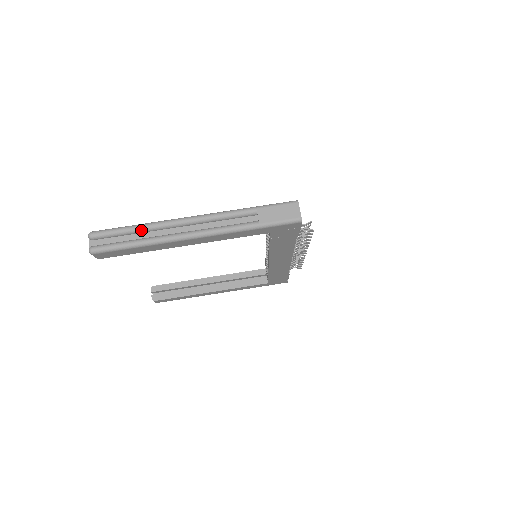
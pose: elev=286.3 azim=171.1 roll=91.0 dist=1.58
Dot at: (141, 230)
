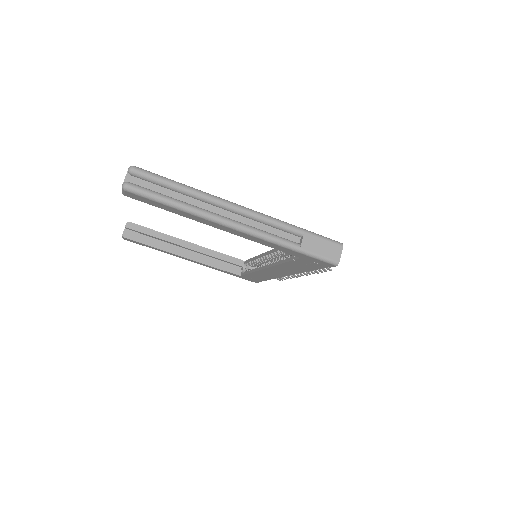
Dot at: (186, 192)
